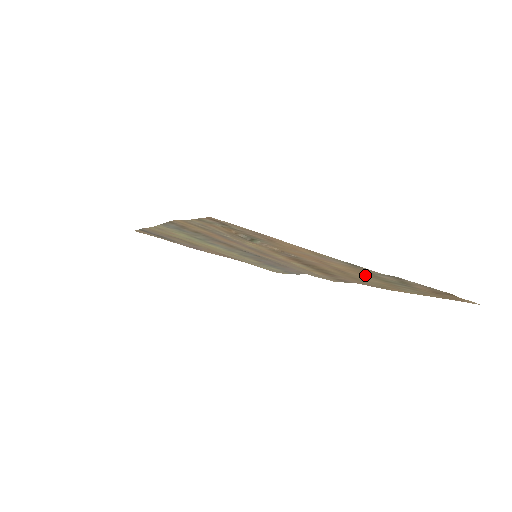
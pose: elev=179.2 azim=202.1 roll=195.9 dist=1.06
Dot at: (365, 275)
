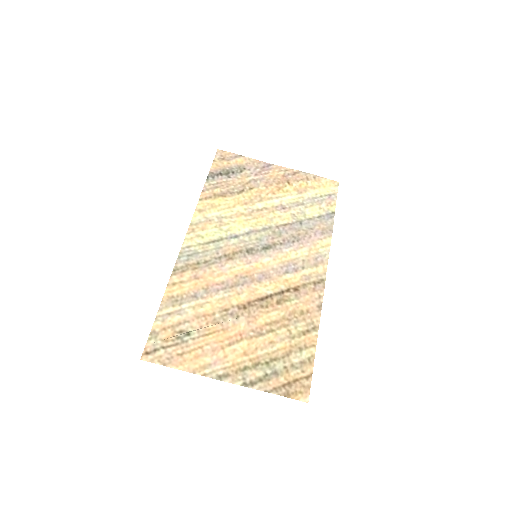
Dot at: (256, 356)
